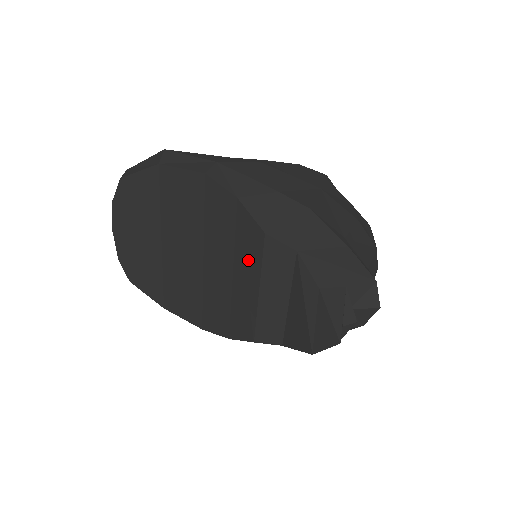
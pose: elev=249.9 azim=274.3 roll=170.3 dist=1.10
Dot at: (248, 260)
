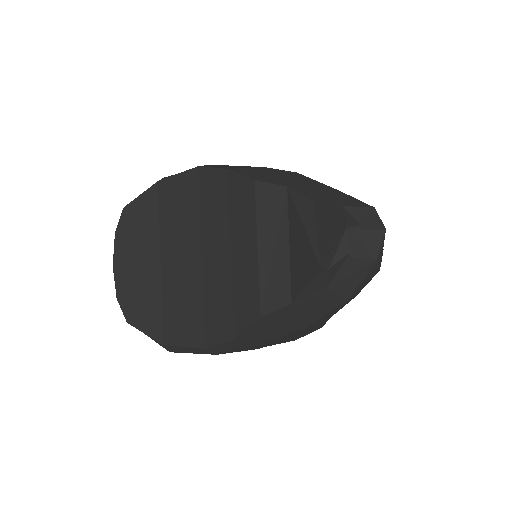
Dot at: (243, 221)
